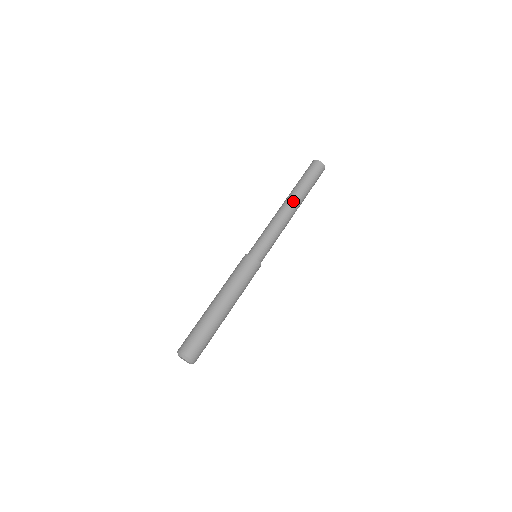
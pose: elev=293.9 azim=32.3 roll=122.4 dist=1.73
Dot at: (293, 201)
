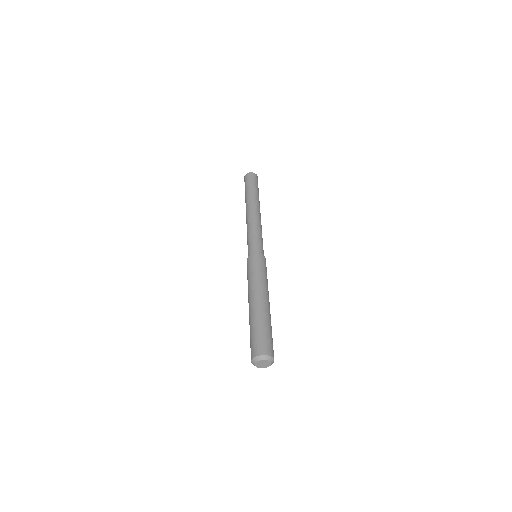
Dot at: (249, 206)
